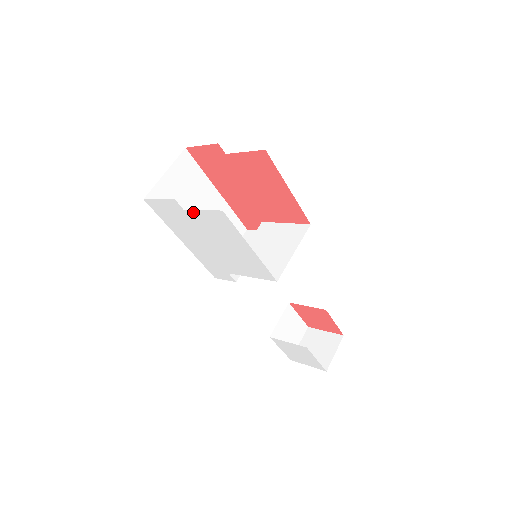
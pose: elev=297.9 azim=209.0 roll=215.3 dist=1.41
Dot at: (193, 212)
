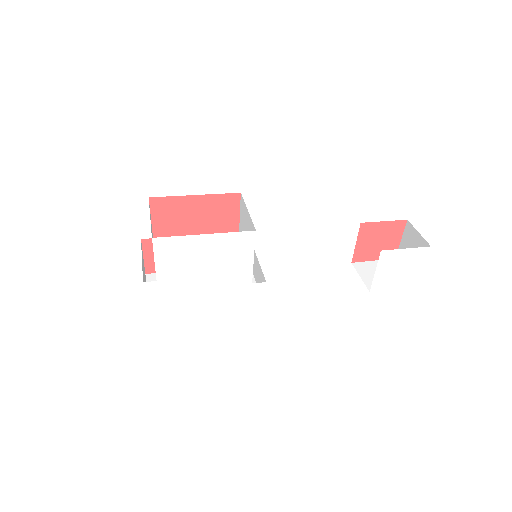
Dot at: (159, 272)
